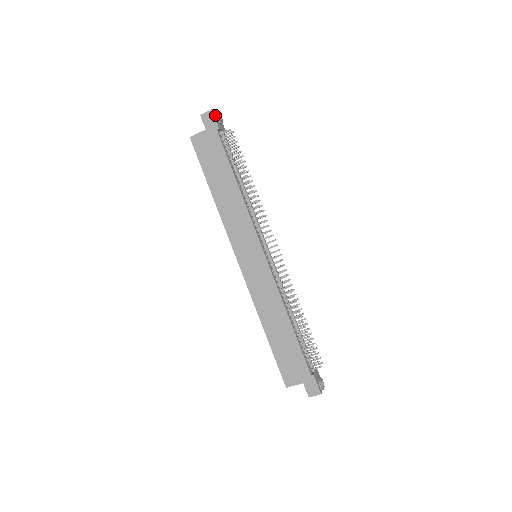
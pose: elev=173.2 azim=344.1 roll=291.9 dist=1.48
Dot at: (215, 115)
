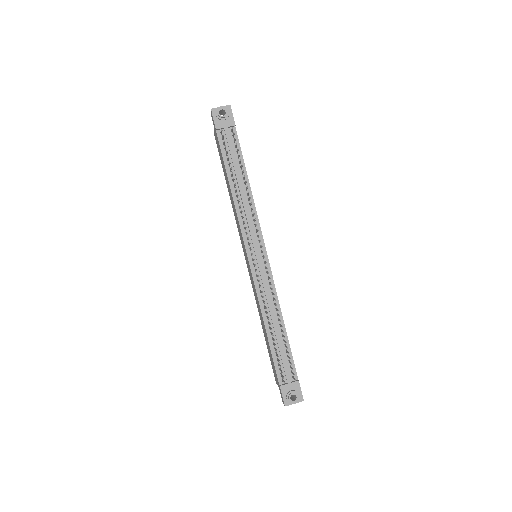
Dot at: (215, 114)
